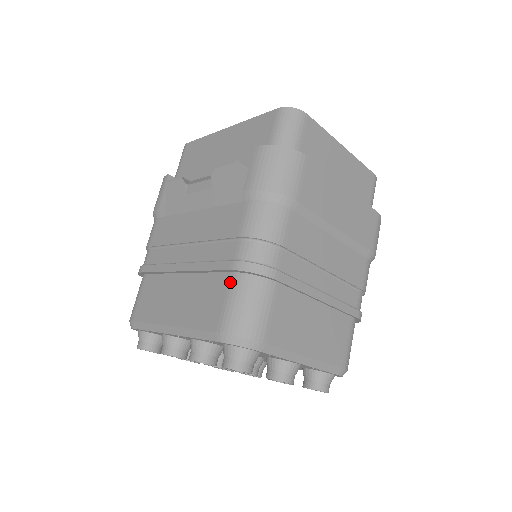
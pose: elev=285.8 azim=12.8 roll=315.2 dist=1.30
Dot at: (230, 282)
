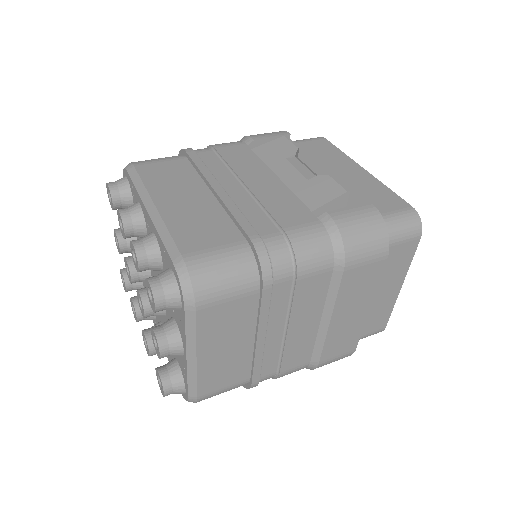
Dot at: (237, 244)
